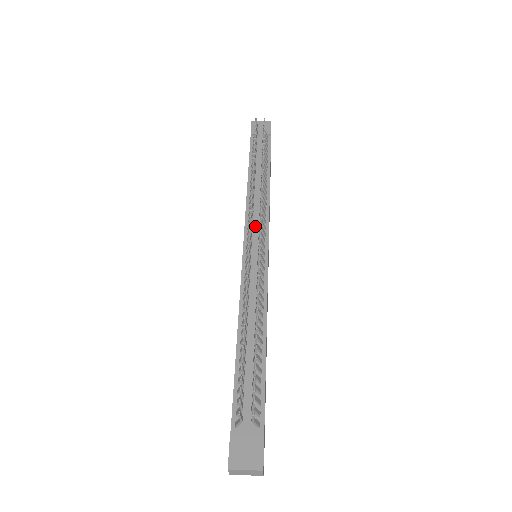
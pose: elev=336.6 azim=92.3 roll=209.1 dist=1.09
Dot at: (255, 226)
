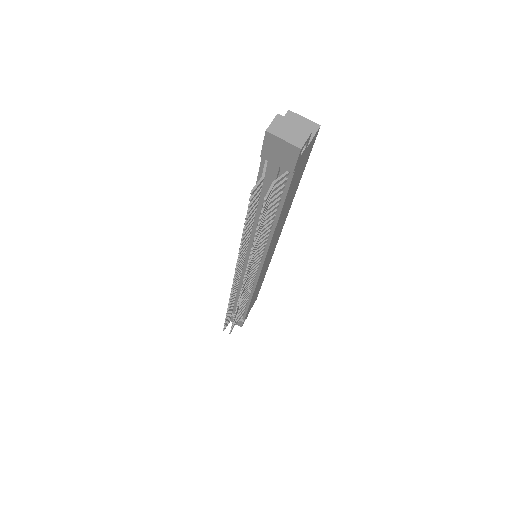
Dot at: occluded
